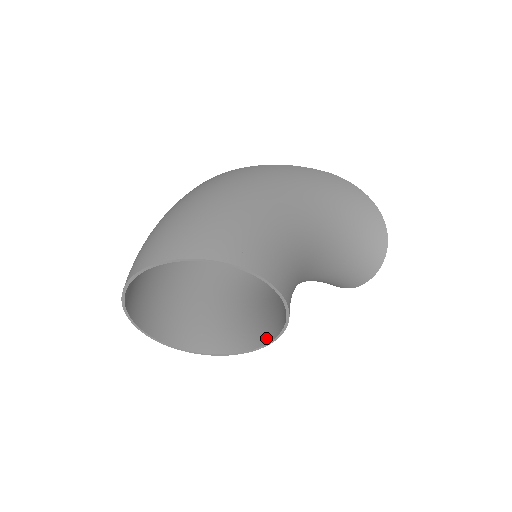
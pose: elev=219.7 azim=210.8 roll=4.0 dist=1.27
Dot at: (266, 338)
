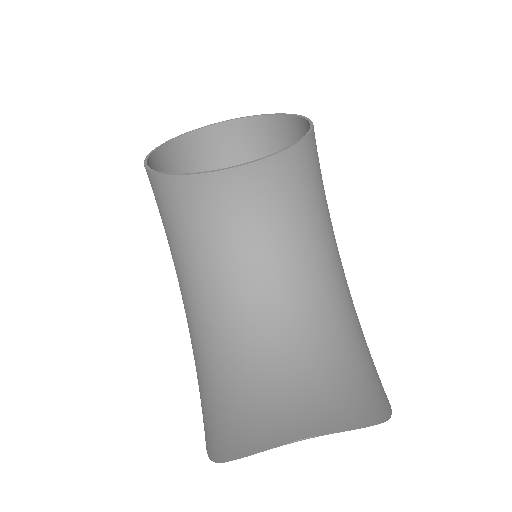
Dot at: (221, 178)
